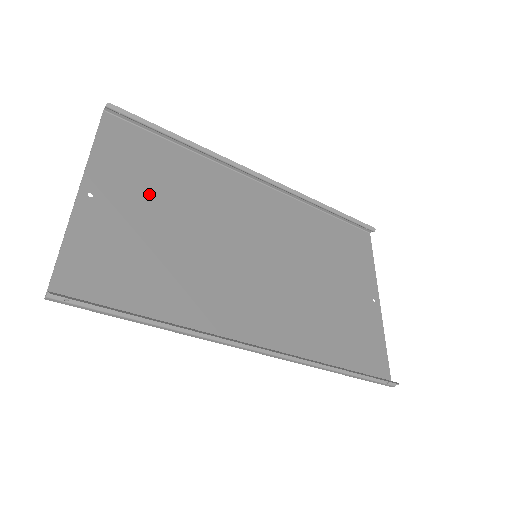
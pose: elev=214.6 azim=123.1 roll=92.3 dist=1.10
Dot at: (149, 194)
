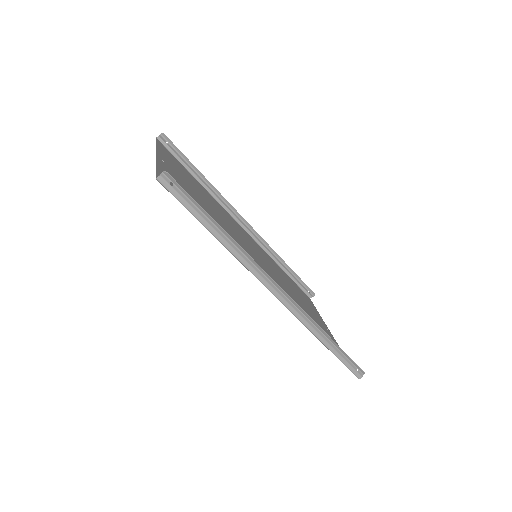
Dot at: (191, 186)
